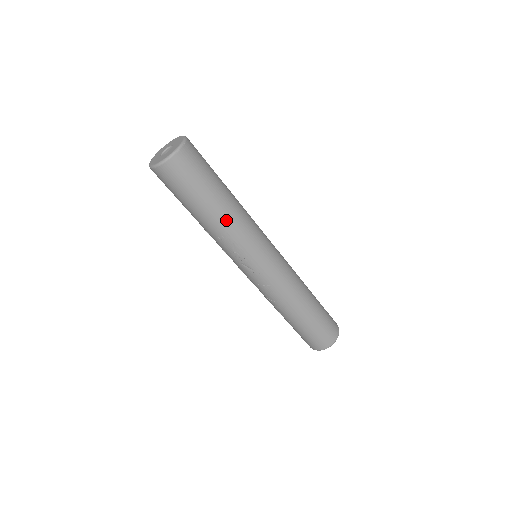
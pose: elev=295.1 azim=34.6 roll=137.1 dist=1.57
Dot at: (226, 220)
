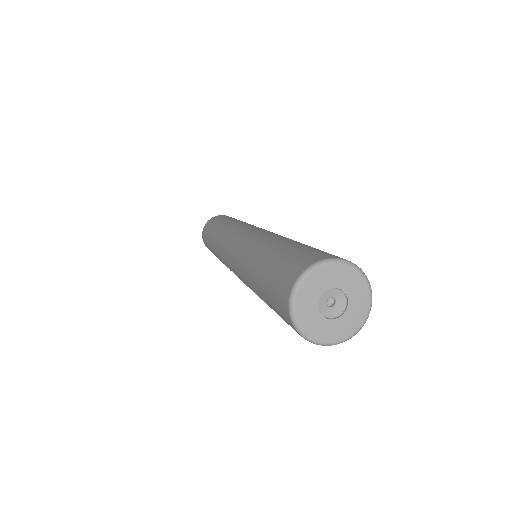
Dot at: occluded
